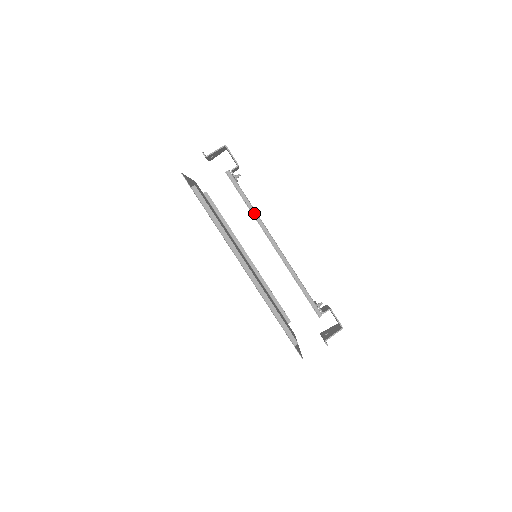
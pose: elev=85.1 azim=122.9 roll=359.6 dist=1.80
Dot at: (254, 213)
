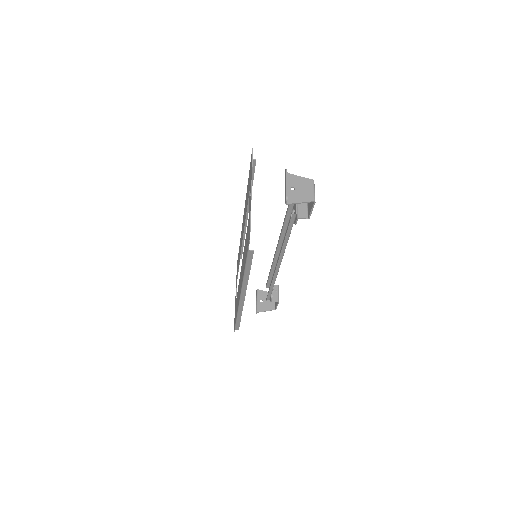
Dot at: (284, 245)
